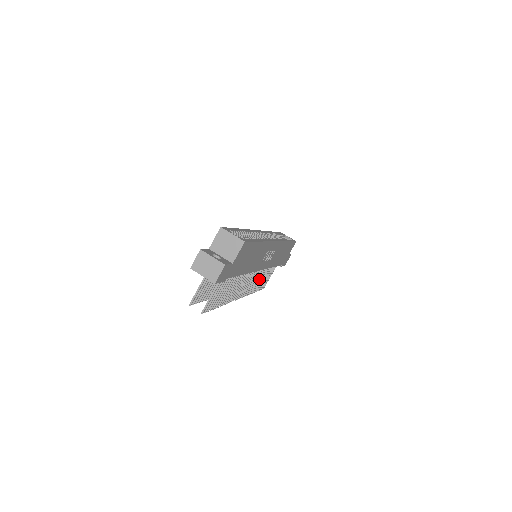
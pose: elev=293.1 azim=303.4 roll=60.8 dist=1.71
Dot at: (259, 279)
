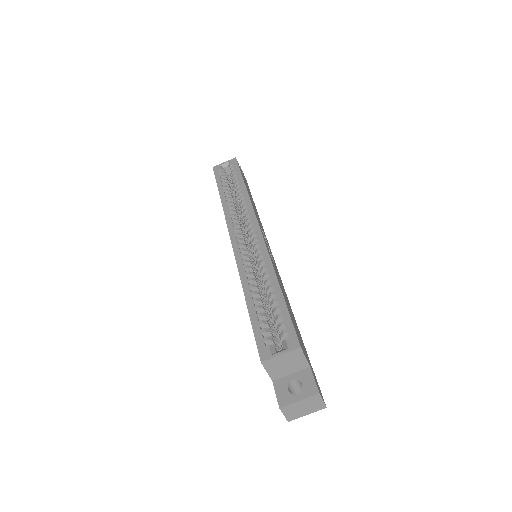
Dot at: occluded
